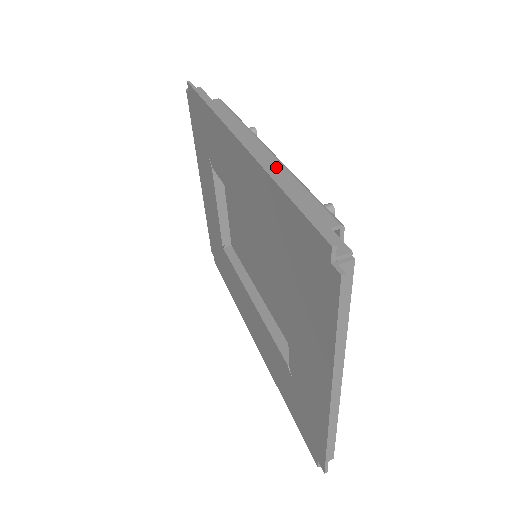
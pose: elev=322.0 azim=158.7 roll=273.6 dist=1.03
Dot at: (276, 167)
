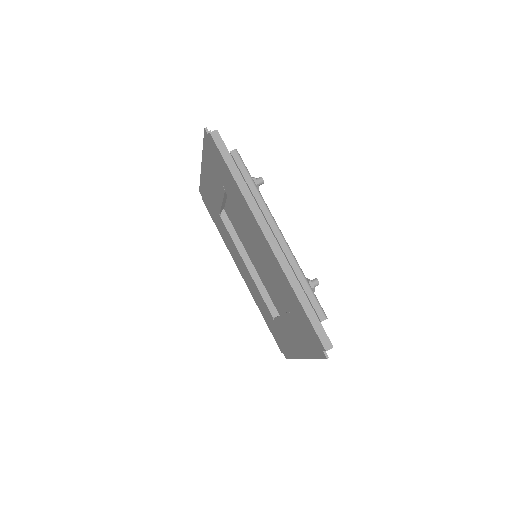
Dot at: (290, 260)
